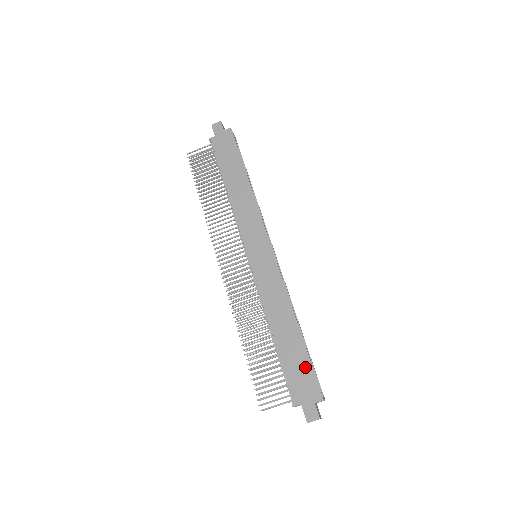
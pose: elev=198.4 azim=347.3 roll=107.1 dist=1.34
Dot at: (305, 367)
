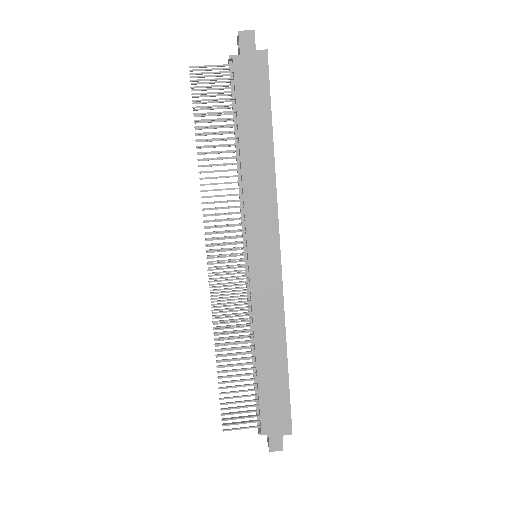
Dot at: (282, 400)
